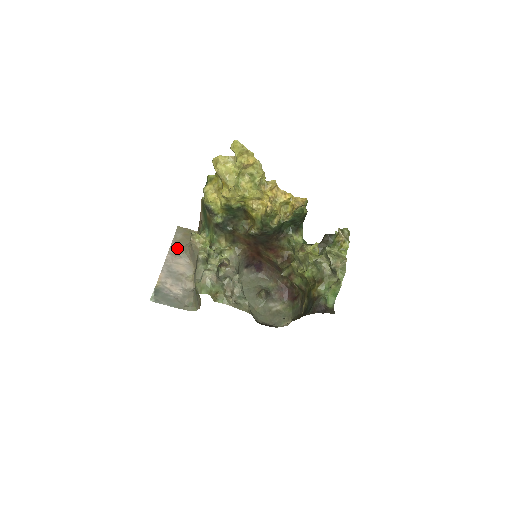
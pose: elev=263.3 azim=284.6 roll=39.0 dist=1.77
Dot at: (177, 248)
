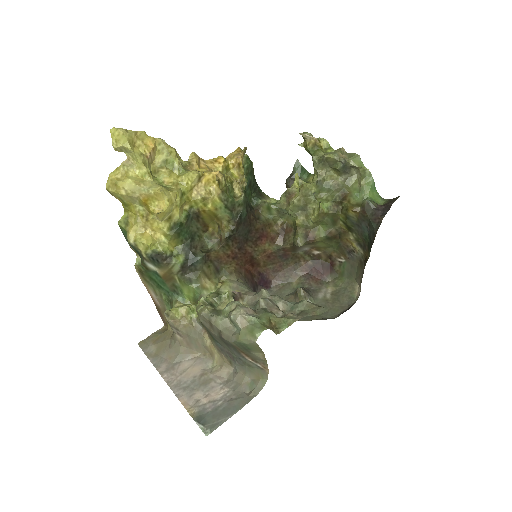
Dot at: (164, 360)
